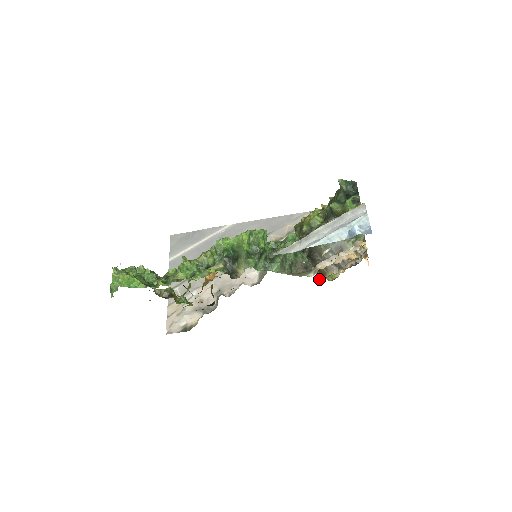
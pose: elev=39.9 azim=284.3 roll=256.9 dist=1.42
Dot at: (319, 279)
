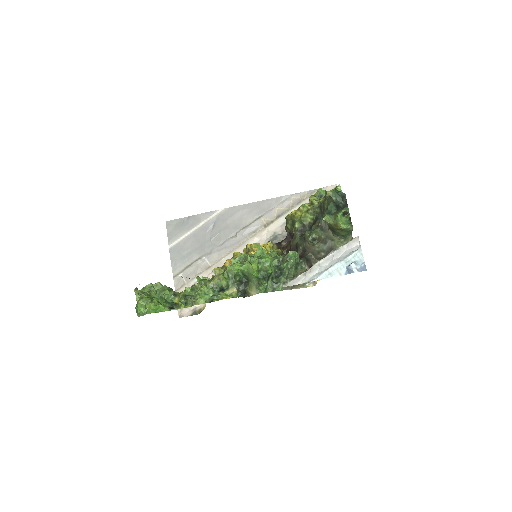
Dot at: occluded
